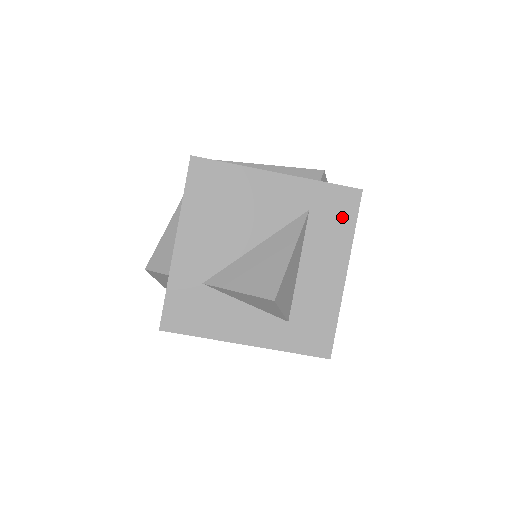
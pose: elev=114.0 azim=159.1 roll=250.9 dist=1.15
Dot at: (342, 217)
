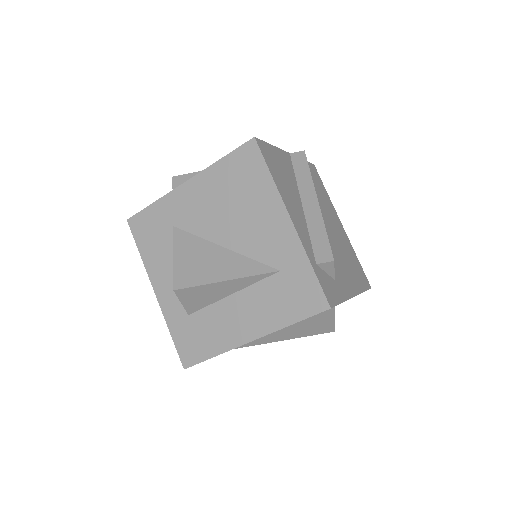
Dot at: (294, 305)
